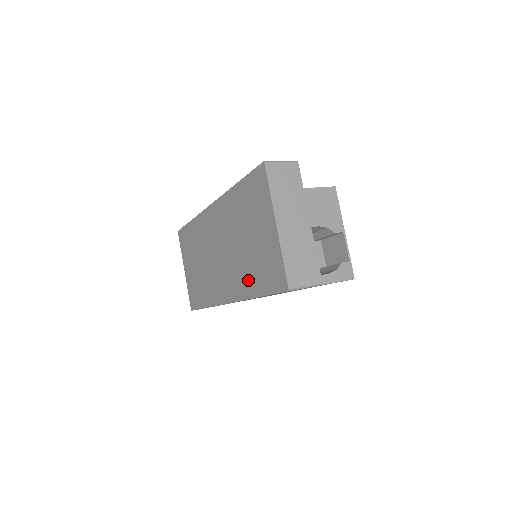
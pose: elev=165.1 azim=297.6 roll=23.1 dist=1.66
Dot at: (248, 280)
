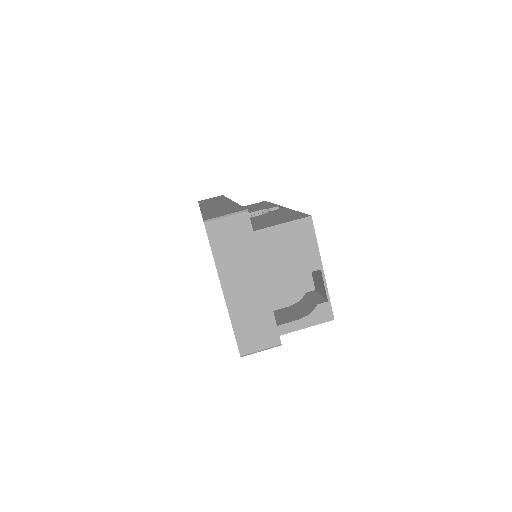
Dot at: occluded
